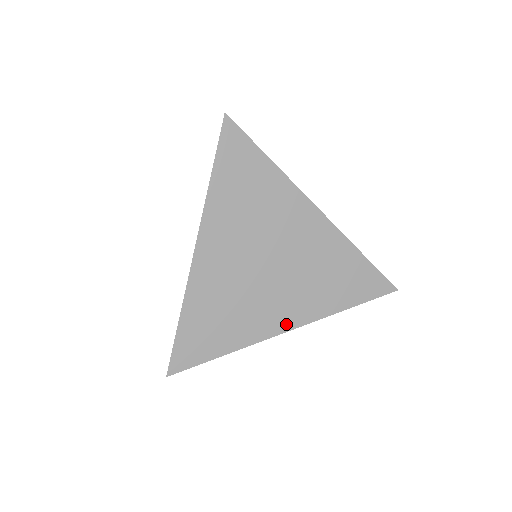
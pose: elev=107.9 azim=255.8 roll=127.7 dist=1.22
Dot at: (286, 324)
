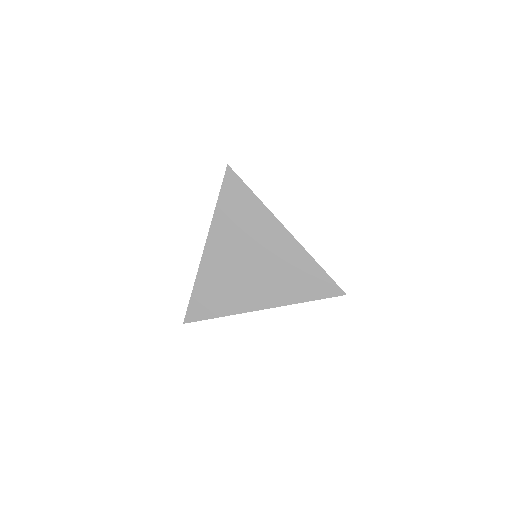
Dot at: (261, 305)
